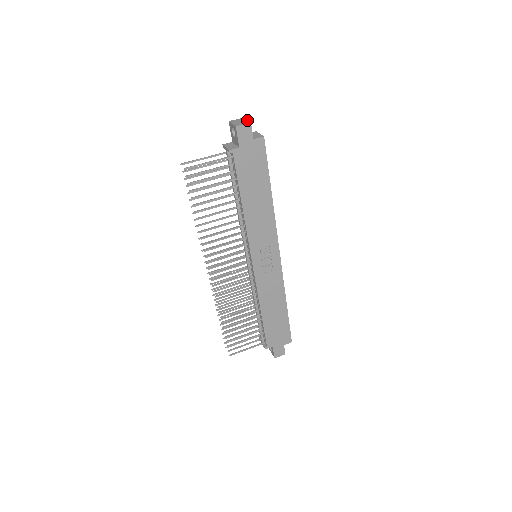
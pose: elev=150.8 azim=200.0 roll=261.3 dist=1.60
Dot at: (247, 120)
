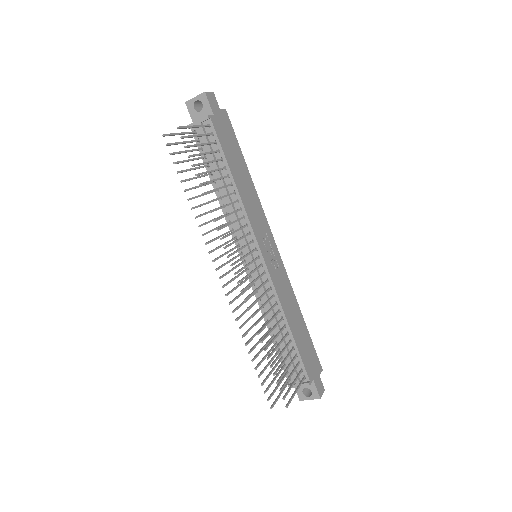
Dot at: occluded
